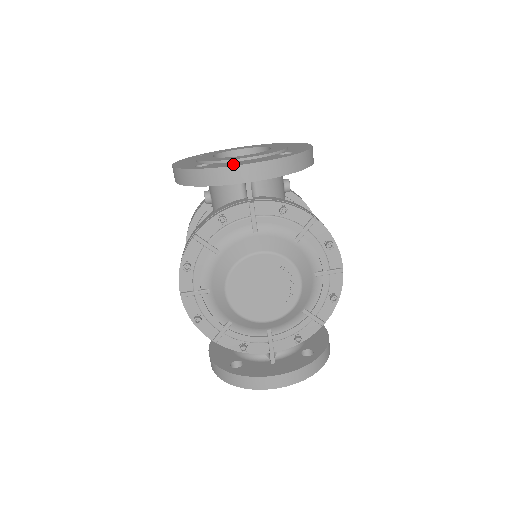
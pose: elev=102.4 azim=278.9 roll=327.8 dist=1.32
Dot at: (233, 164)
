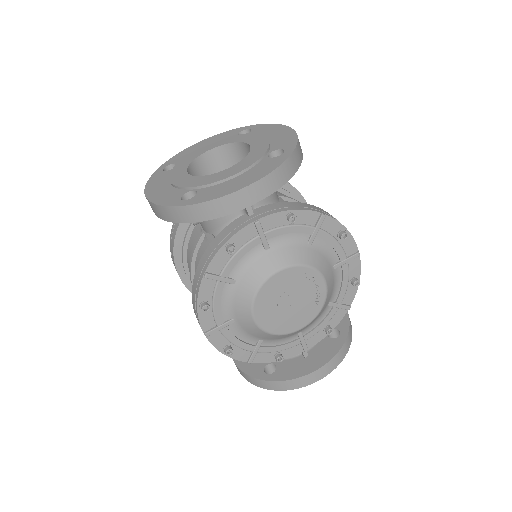
Dot at: (229, 189)
